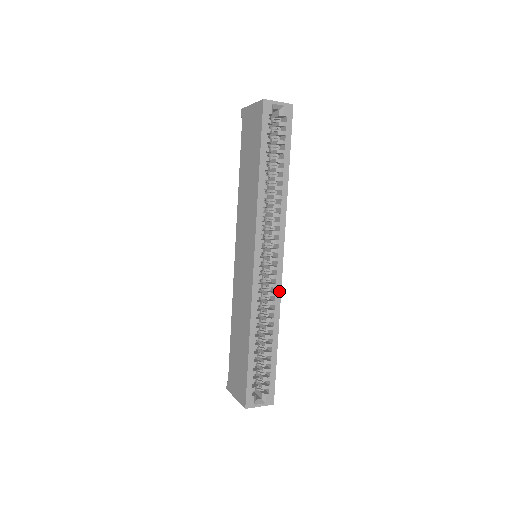
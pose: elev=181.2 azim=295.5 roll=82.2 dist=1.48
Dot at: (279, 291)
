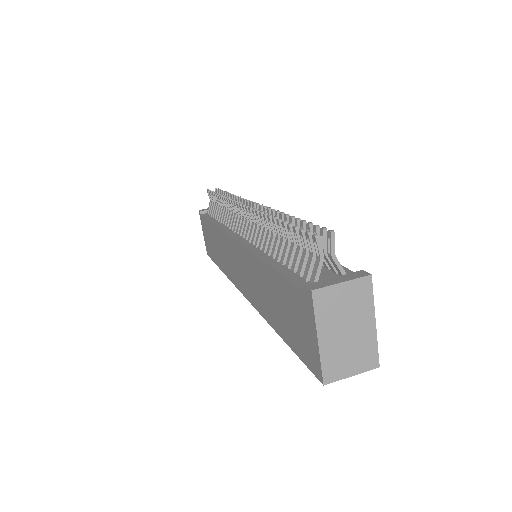
Dot at: occluded
